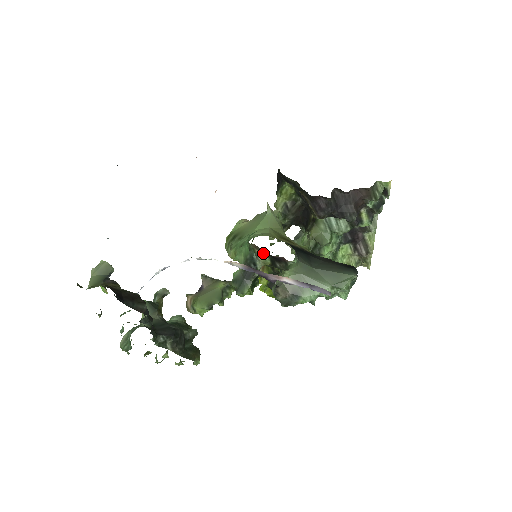
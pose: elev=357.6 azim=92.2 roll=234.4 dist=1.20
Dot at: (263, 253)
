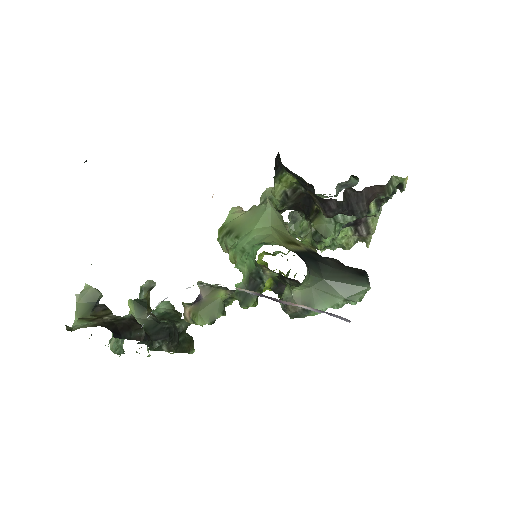
Dot at: (272, 271)
